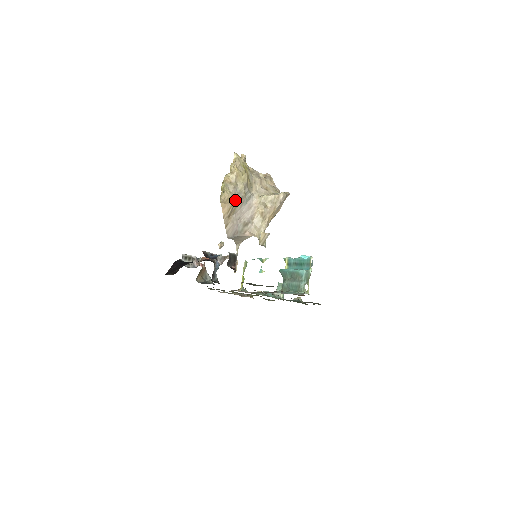
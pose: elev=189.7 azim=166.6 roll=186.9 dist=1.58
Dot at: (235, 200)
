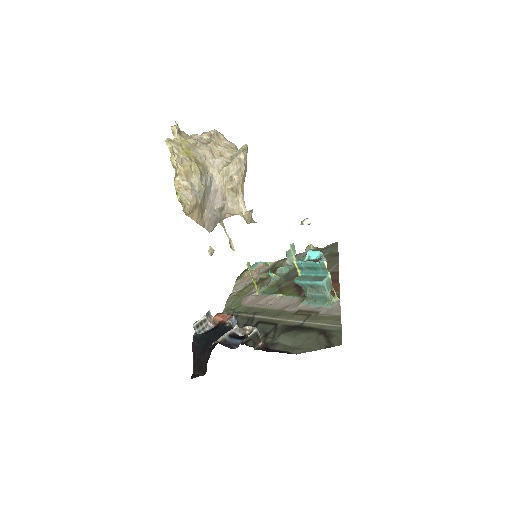
Dot at: (199, 201)
